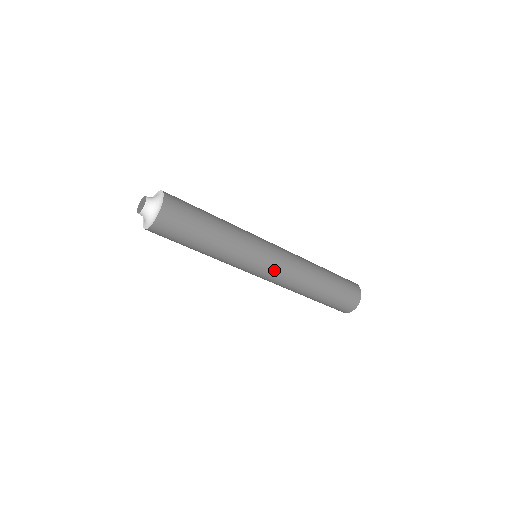
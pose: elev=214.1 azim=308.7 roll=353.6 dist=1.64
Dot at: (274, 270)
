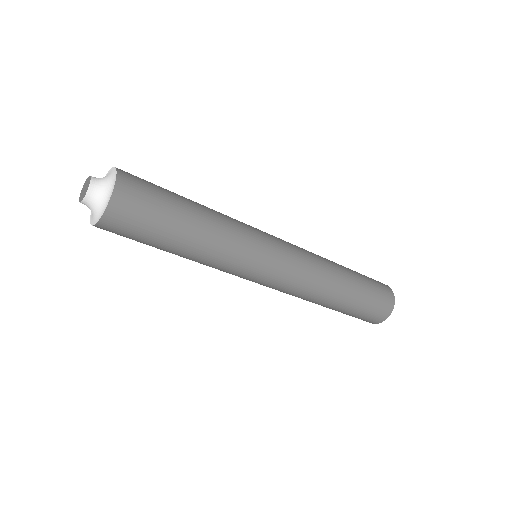
Dot at: (267, 286)
